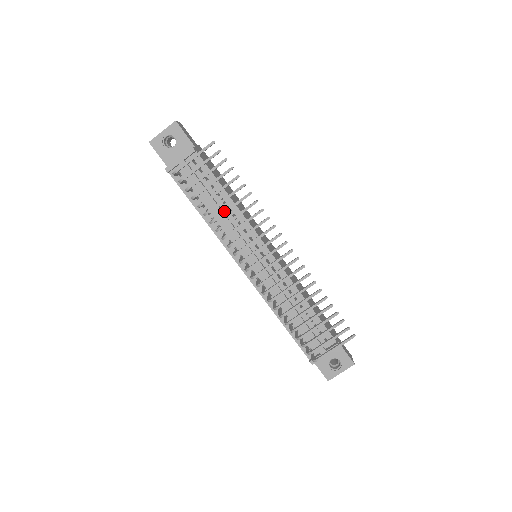
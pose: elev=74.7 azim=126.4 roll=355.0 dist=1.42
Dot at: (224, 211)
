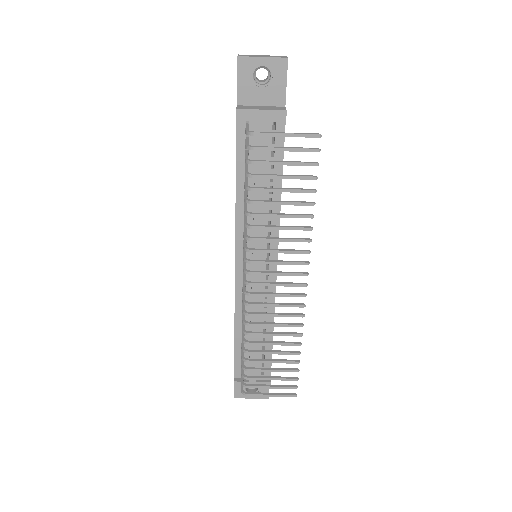
Dot at: (271, 214)
